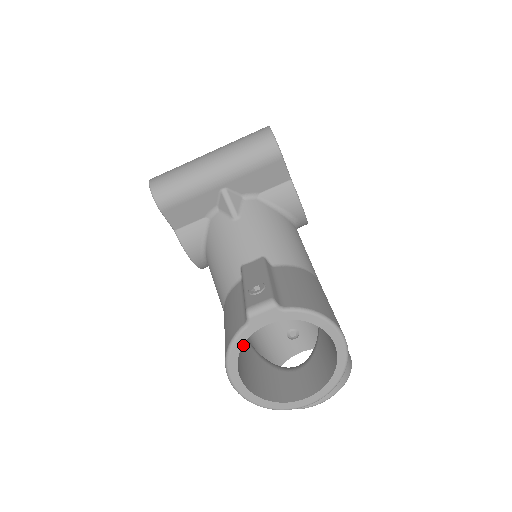
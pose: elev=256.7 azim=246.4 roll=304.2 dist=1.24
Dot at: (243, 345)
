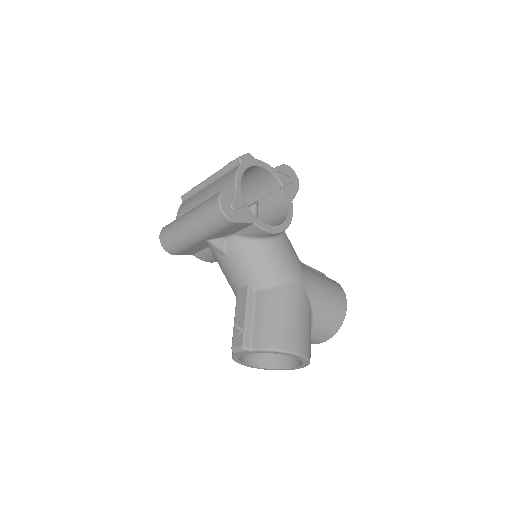
Dot at: occluded
